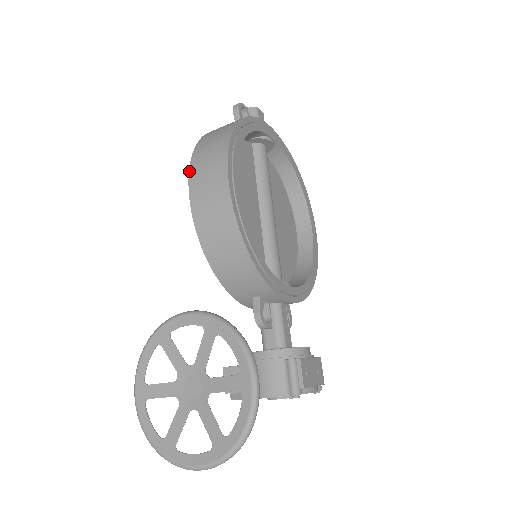
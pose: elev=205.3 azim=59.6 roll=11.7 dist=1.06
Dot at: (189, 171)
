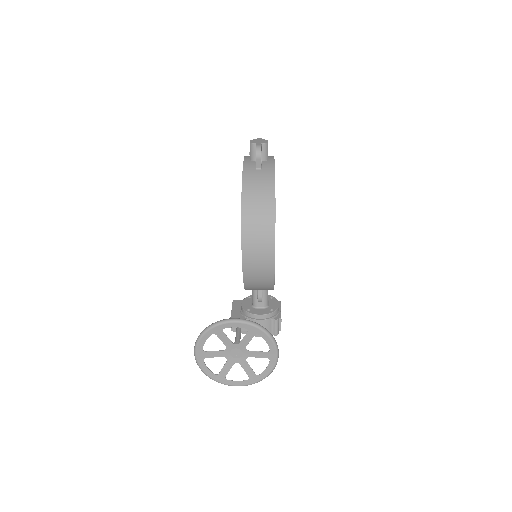
Dot at: (242, 238)
